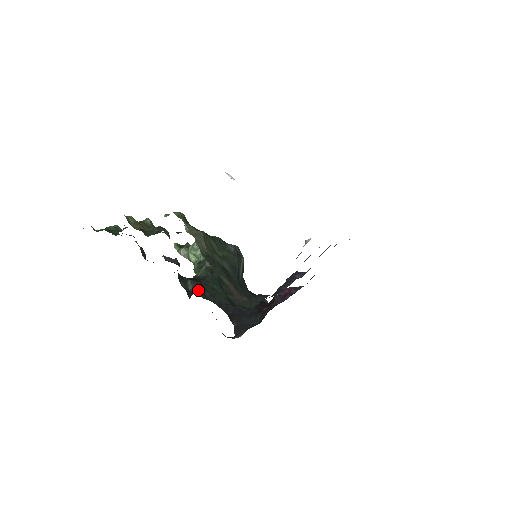
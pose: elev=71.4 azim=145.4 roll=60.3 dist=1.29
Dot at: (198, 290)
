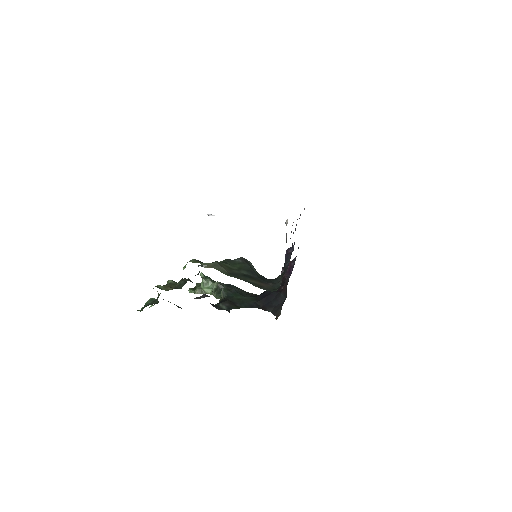
Dot at: (230, 306)
